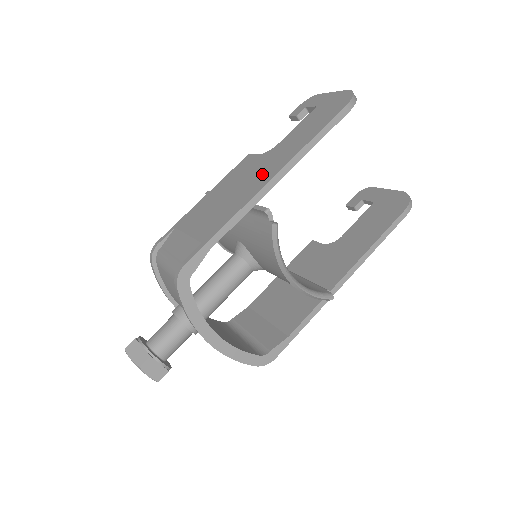
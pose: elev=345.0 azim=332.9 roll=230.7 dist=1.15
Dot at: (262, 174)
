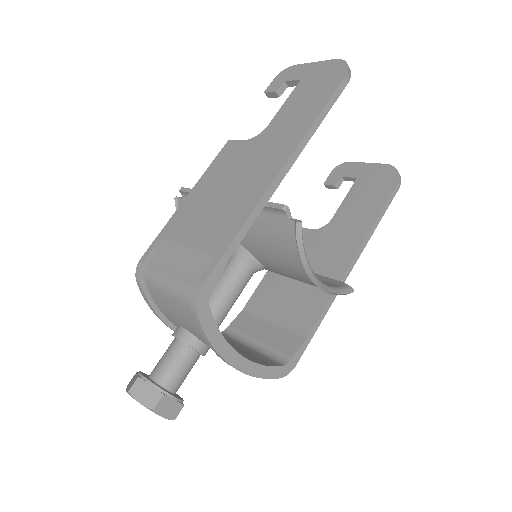
Dot at: (263, 164)
